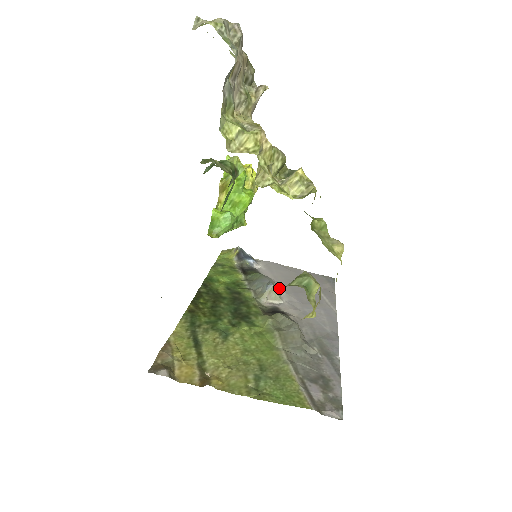
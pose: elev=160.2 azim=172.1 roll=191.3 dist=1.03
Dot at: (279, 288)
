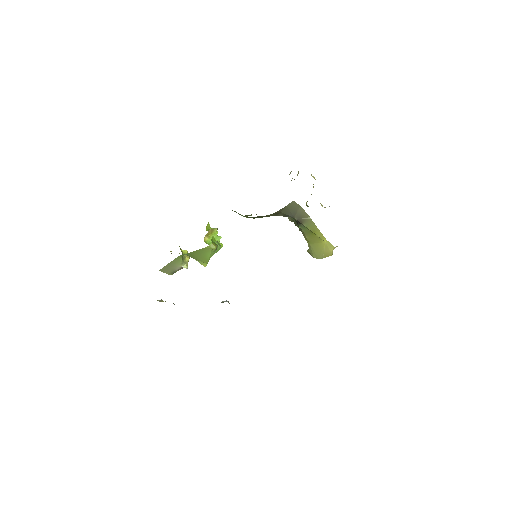
Dot at: occluded
